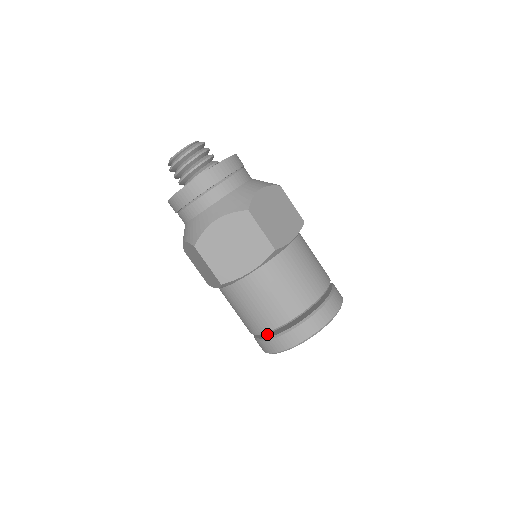
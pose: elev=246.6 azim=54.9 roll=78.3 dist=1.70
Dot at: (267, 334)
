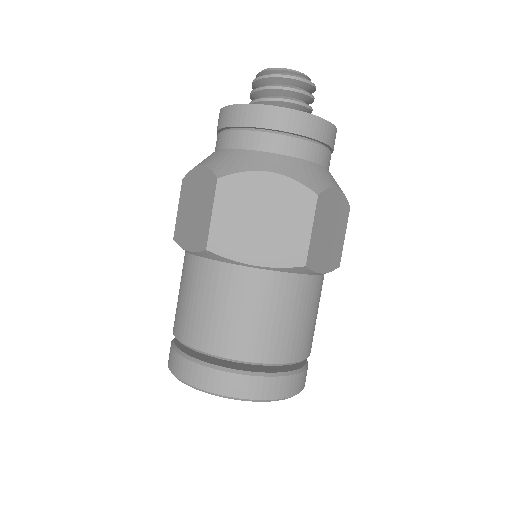
Dot at: (196, 353)
